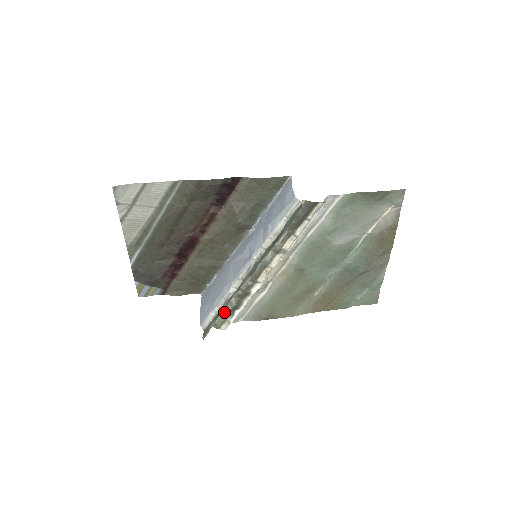
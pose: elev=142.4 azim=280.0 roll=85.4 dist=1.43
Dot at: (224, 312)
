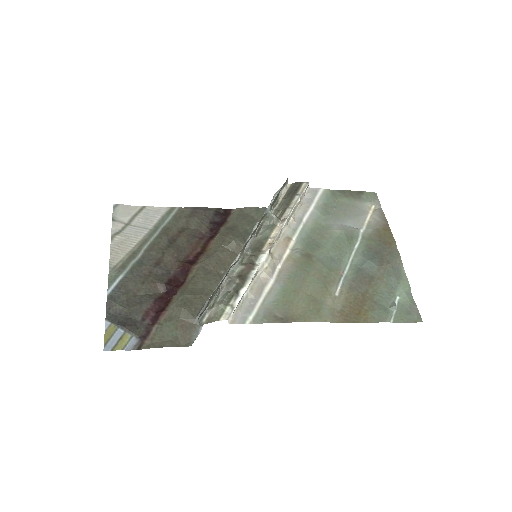
Dot at: (225, 294)
